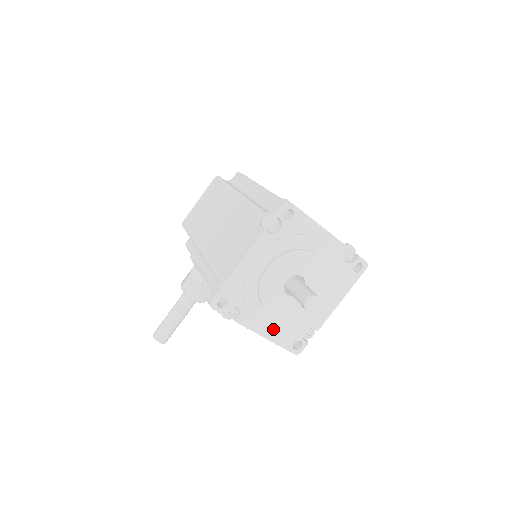
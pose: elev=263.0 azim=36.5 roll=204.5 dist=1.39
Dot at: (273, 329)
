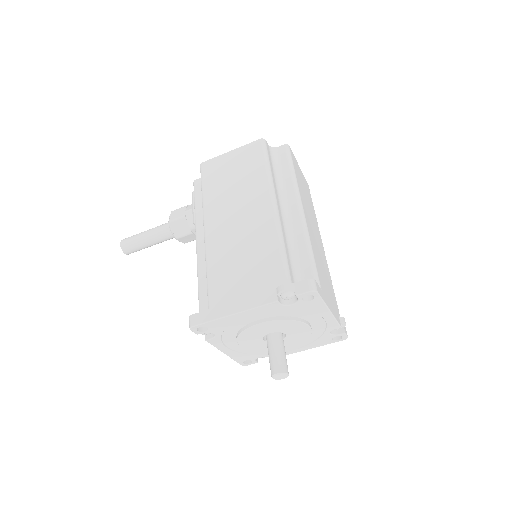
Dot at: (235, 350)
